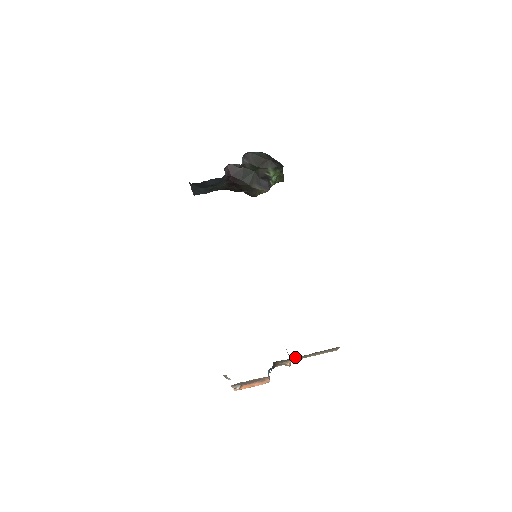
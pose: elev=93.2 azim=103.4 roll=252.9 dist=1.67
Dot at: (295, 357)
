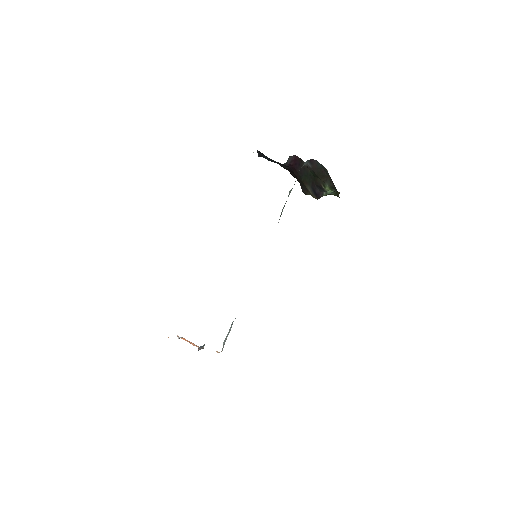
Dot at: occluded
